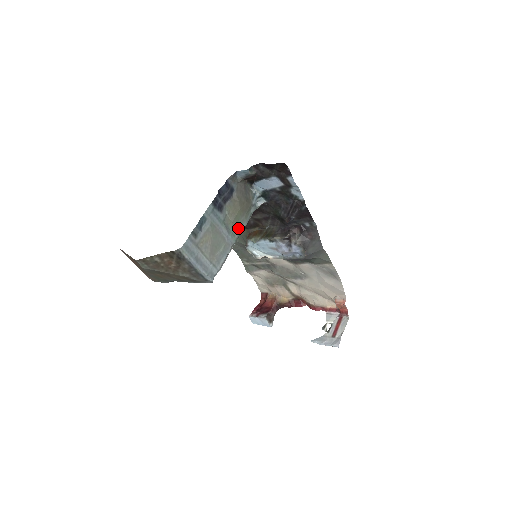
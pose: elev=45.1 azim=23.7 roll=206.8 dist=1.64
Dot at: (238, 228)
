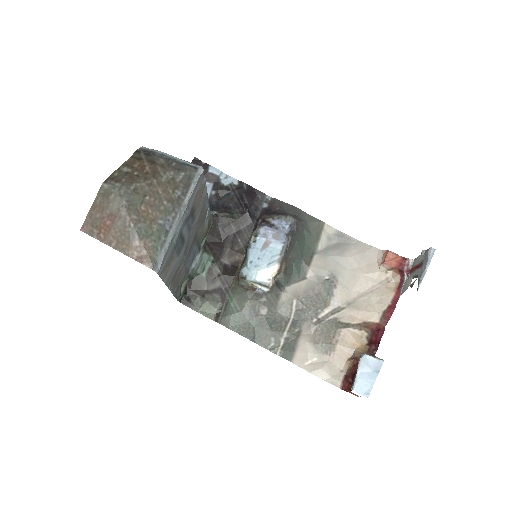
Dot at: occluded
